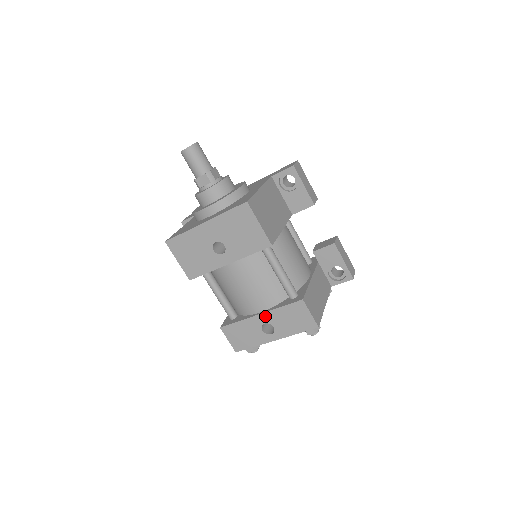
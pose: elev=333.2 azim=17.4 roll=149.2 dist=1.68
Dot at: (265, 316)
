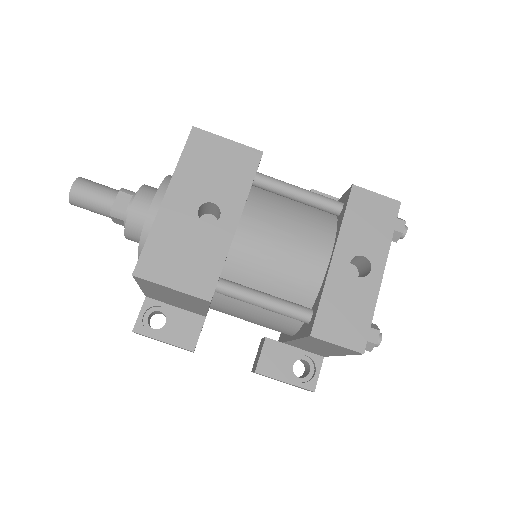
Dot at: (340, 251)
